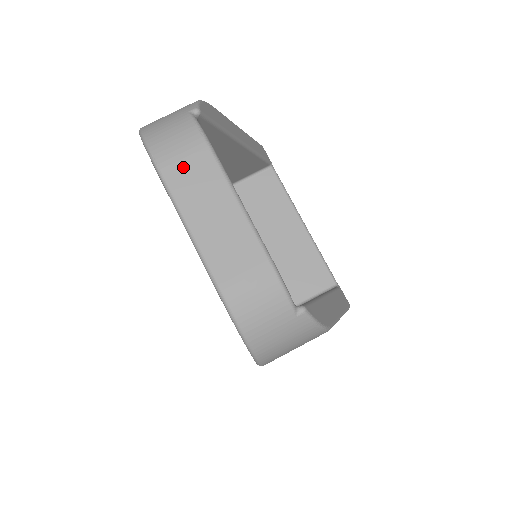
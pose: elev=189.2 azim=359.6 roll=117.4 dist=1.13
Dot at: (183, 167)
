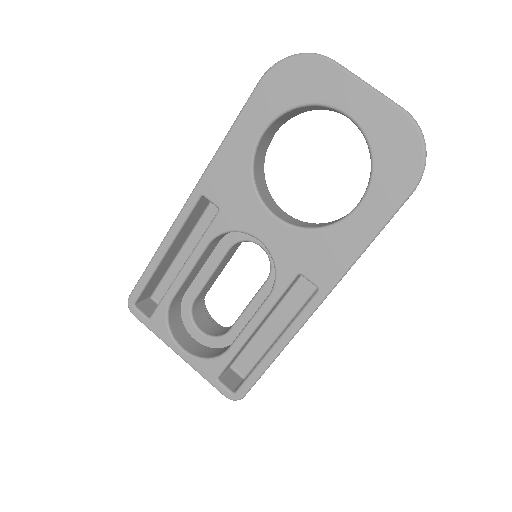
Dot at: occluded
